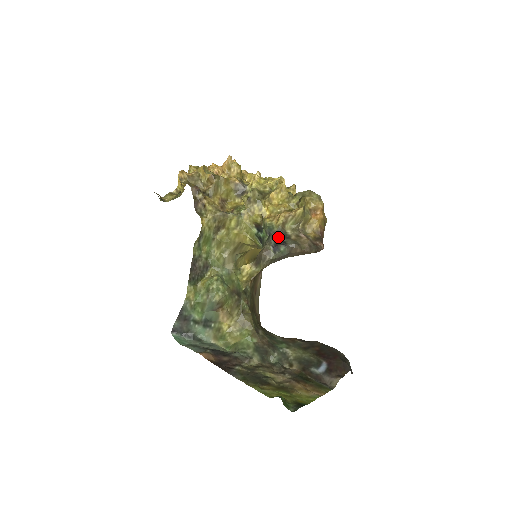
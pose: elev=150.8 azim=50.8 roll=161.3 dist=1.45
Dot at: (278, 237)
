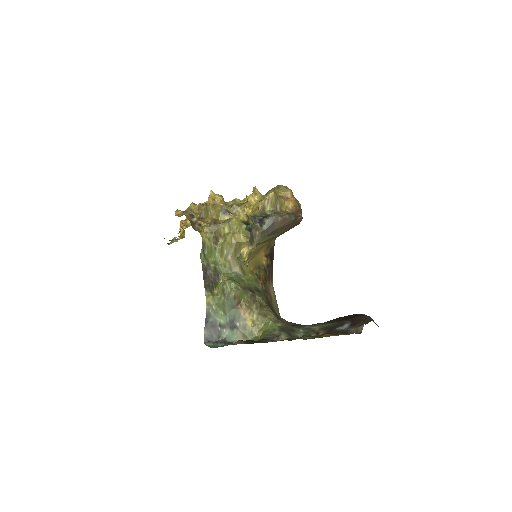
Dot at: (261, 216)
